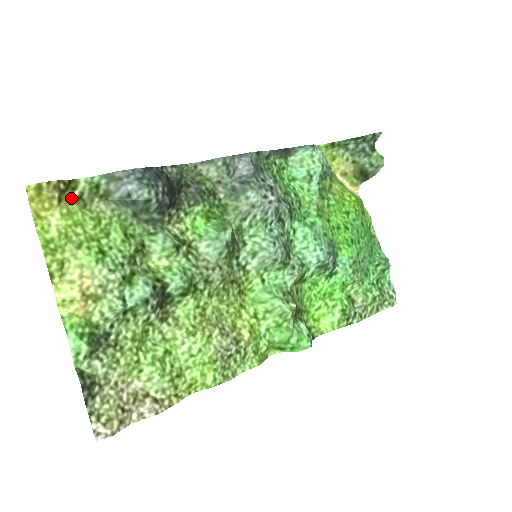
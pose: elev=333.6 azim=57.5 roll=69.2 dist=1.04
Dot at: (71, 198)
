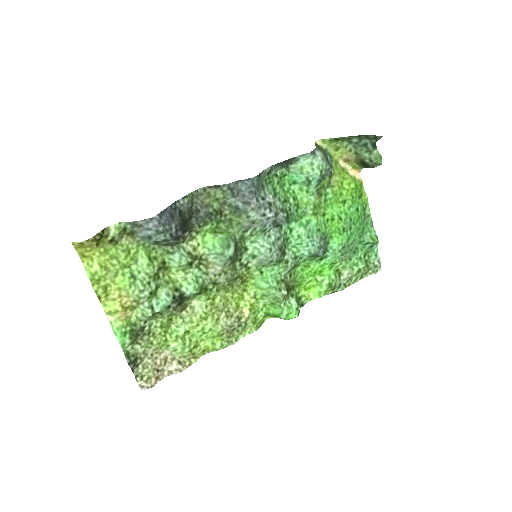
Dot at: (106, 242)
